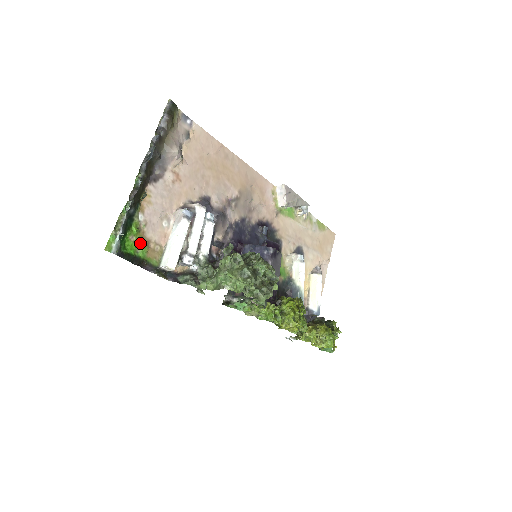
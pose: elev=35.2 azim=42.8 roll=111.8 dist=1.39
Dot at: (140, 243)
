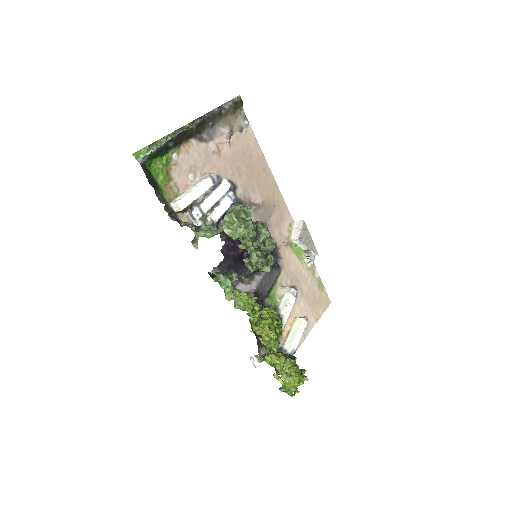
Dot at: (163, 173)
